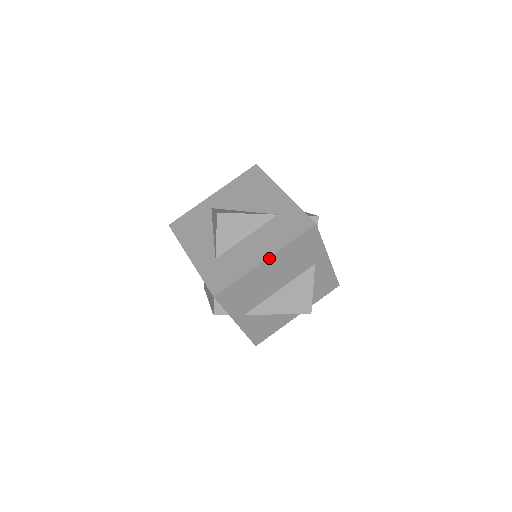
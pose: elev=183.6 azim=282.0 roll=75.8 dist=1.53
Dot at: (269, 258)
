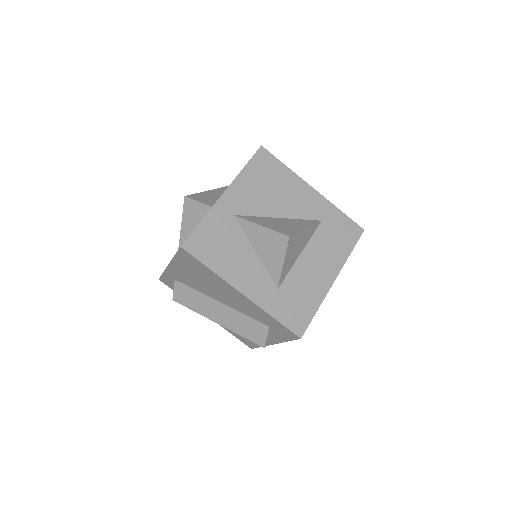
Dot at: (336, 277)
